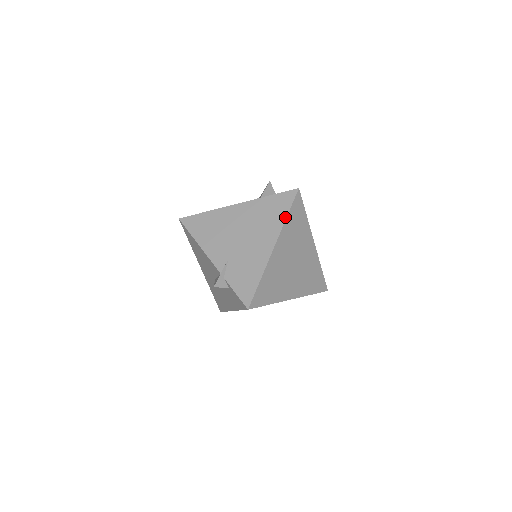
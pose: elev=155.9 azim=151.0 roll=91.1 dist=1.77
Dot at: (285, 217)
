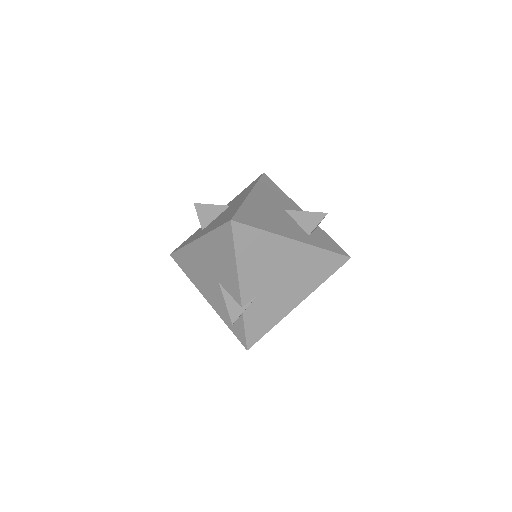
Dot at: (324, 280)
